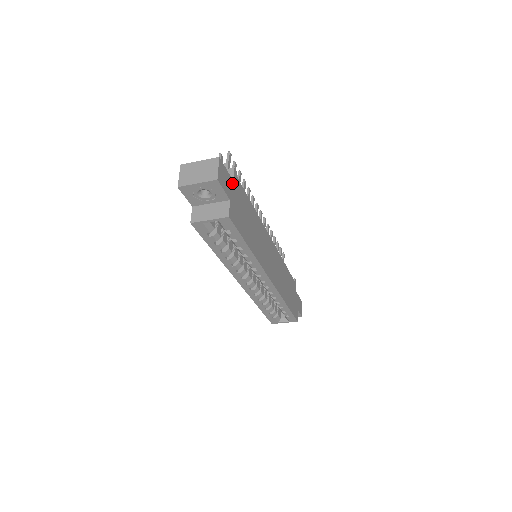
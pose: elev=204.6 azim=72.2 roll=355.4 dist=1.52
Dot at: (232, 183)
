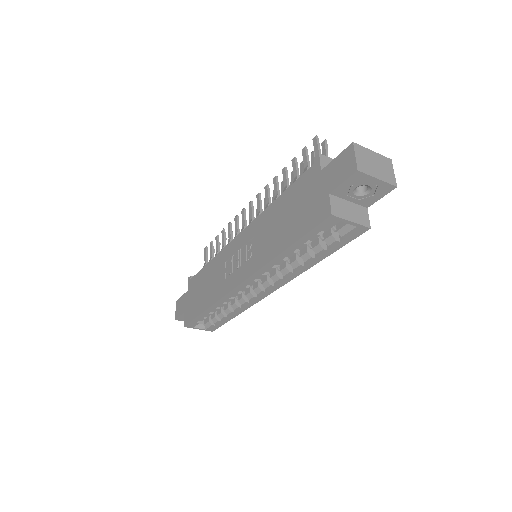
Dot at: occluded
